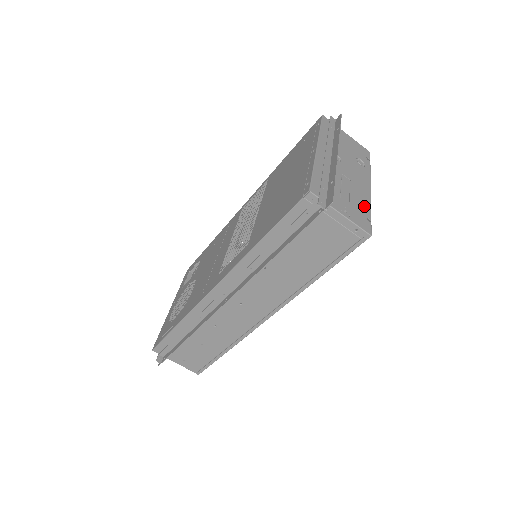
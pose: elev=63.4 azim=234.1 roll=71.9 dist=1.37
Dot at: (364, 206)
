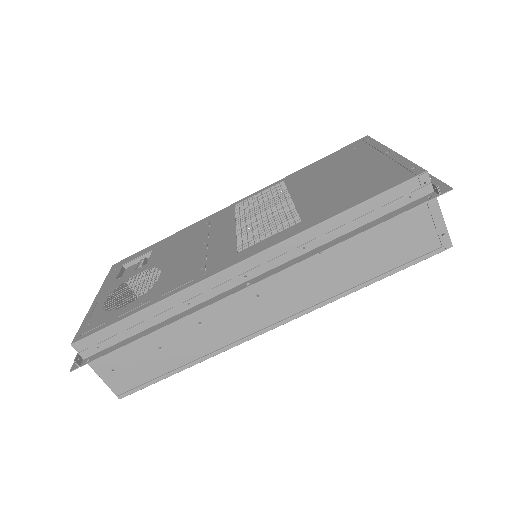
Dot at: occluded
